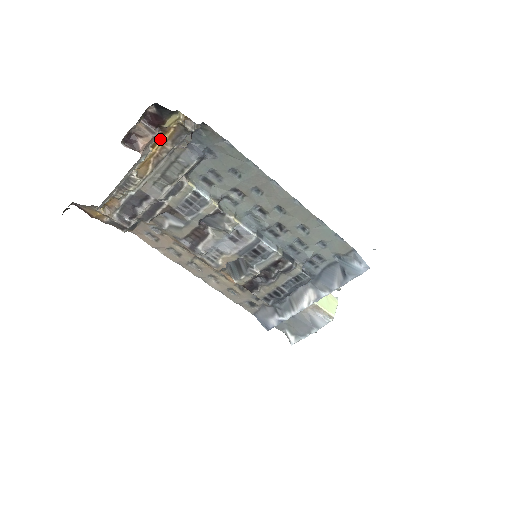
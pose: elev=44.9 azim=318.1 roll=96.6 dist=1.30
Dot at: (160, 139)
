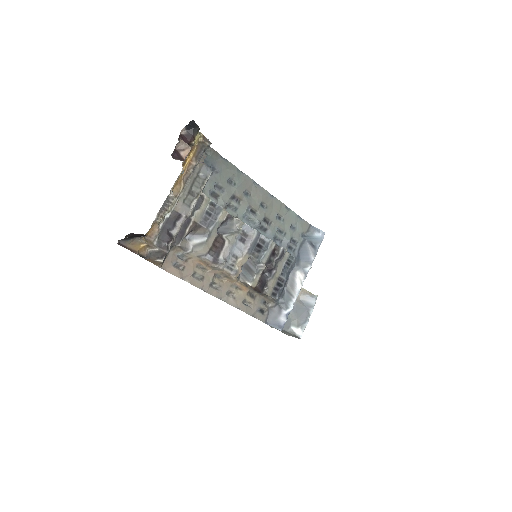
Dot at: (188, 157)
